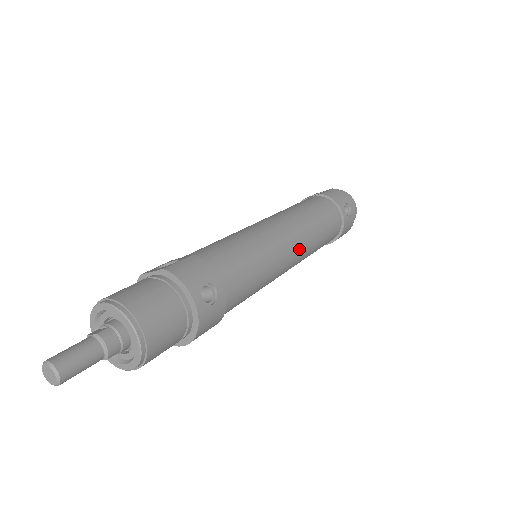
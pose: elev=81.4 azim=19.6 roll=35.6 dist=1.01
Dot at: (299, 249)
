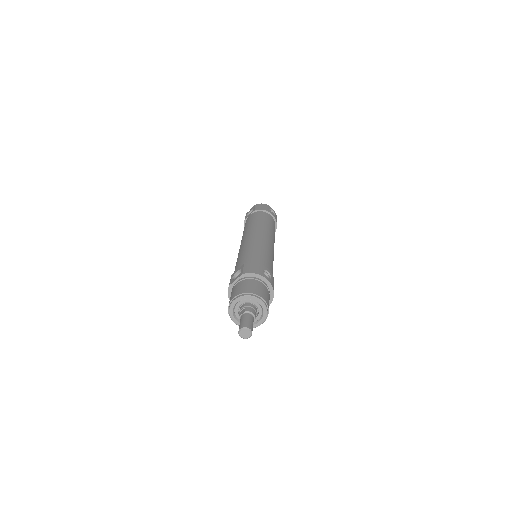
Dot at: (272, 241)
